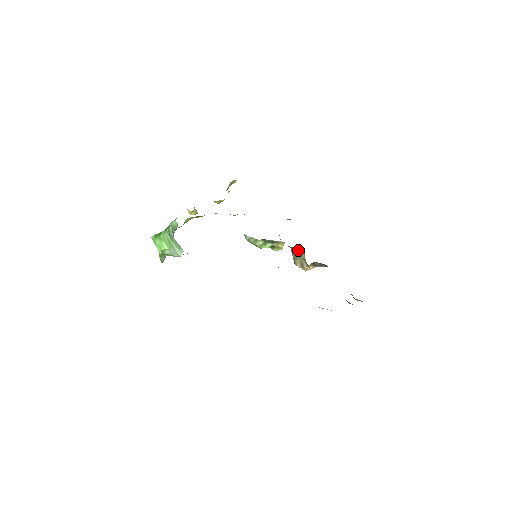
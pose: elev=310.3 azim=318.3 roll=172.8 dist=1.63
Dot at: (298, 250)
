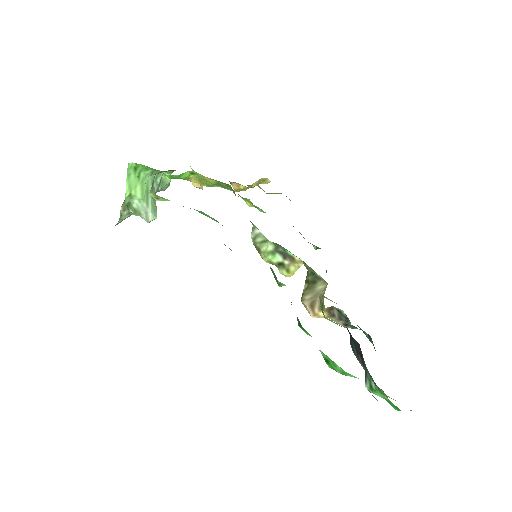
Dot at: (319, 279)
